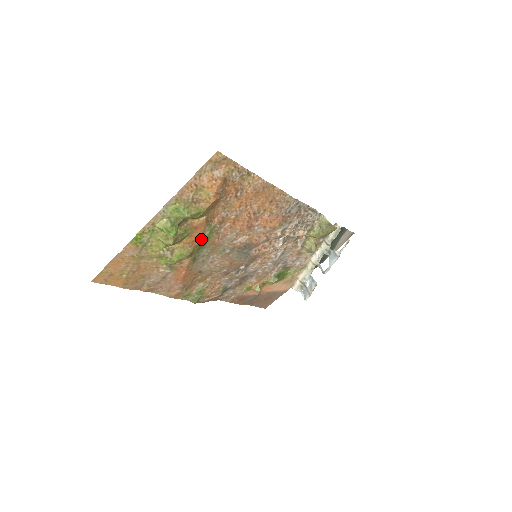
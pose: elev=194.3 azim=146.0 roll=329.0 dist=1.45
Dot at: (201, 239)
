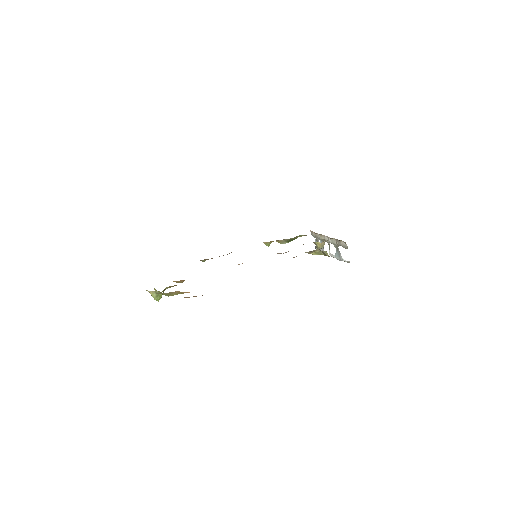
Dot at: occluded
